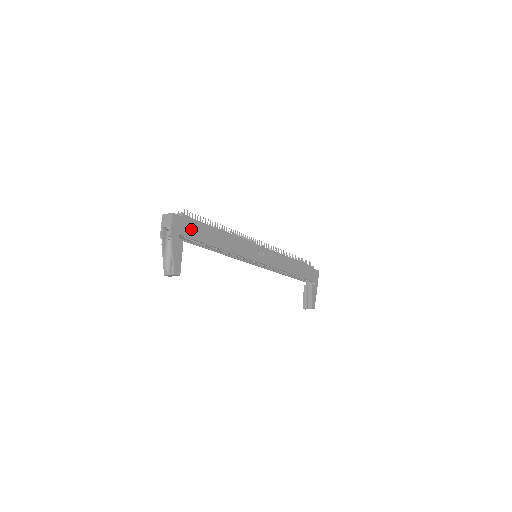
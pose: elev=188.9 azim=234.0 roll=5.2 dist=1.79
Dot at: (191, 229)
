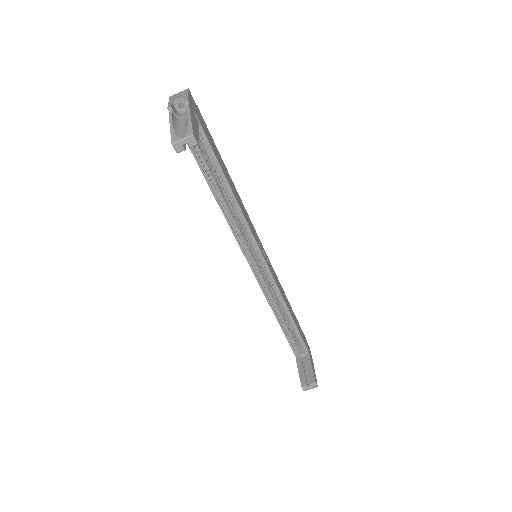
Dot at: (205, 128)
